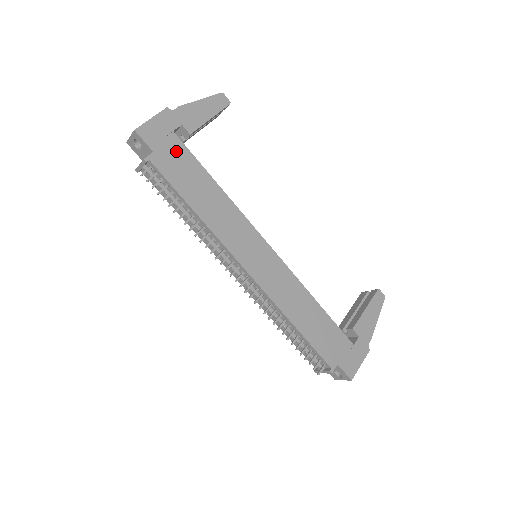
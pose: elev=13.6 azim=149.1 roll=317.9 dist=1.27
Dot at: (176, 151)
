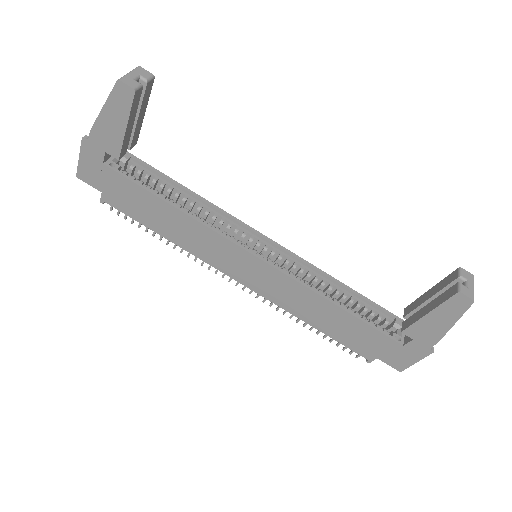
Dot at: (118, 184)
